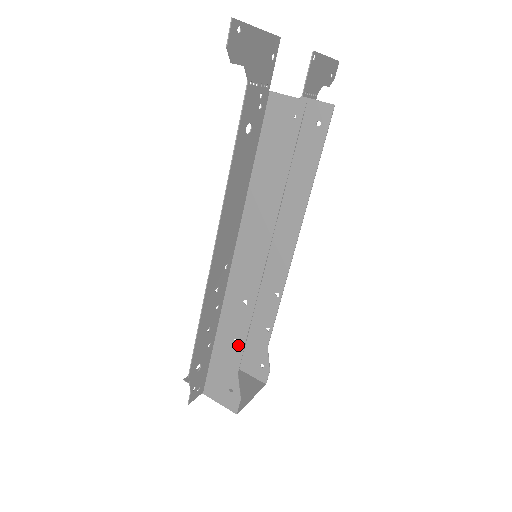
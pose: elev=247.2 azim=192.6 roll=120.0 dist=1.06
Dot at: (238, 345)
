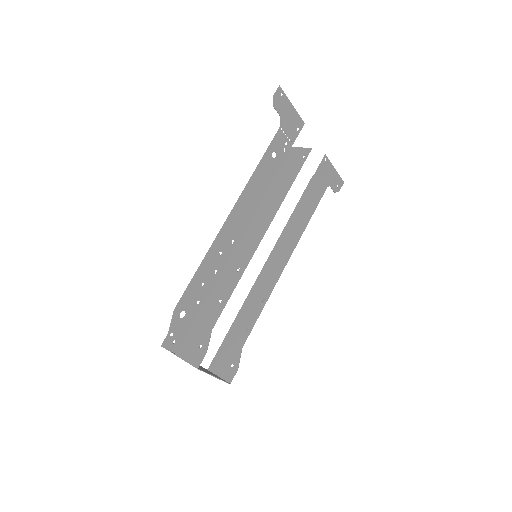
Dot at: (221, 304)
